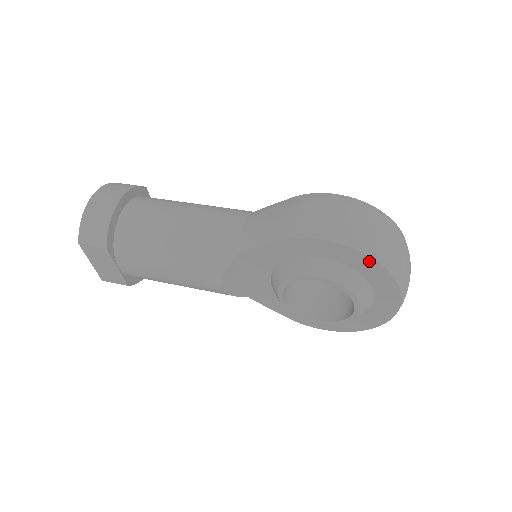
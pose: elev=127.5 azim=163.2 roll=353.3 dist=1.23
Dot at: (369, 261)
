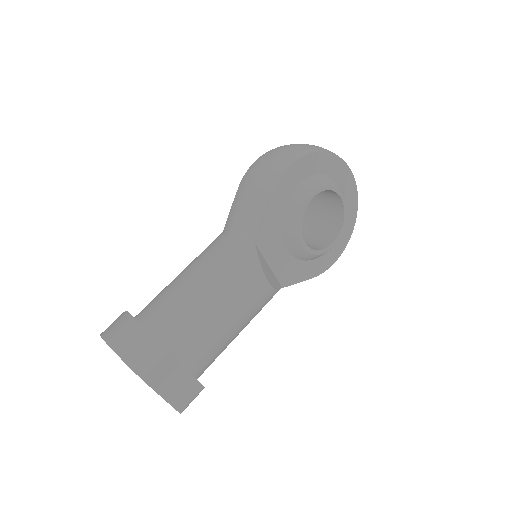
Dot at: (321, 156)
